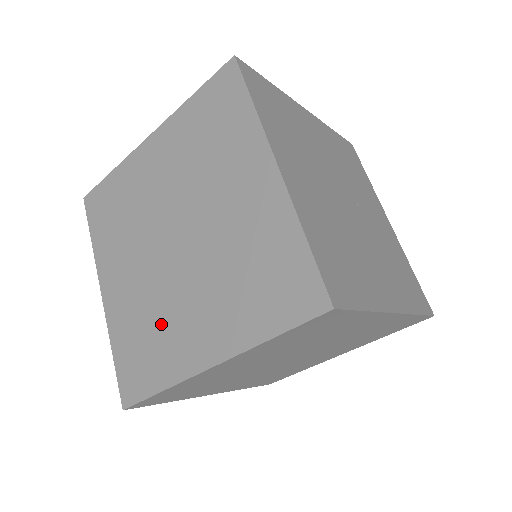
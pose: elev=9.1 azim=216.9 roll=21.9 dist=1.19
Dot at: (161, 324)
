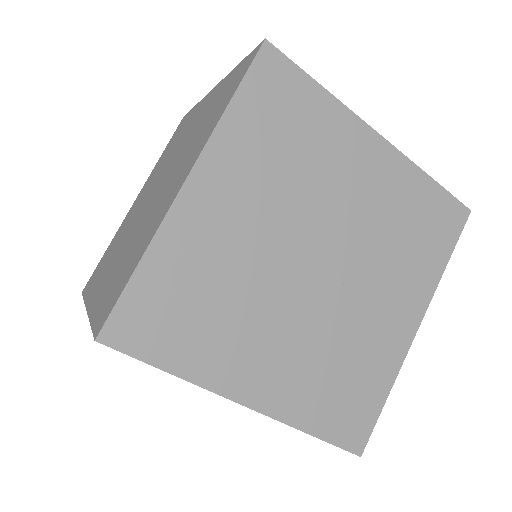
Dot at: (140, 236)
